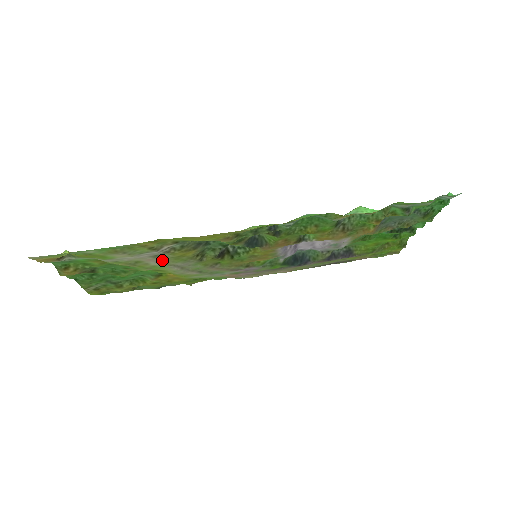
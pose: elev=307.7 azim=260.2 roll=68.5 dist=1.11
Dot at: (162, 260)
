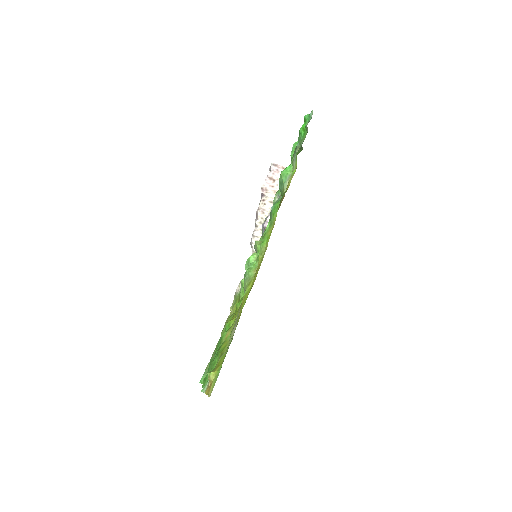
Dot at: occluded
